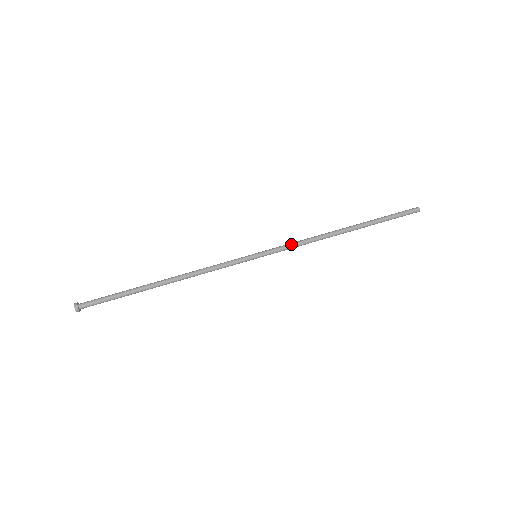
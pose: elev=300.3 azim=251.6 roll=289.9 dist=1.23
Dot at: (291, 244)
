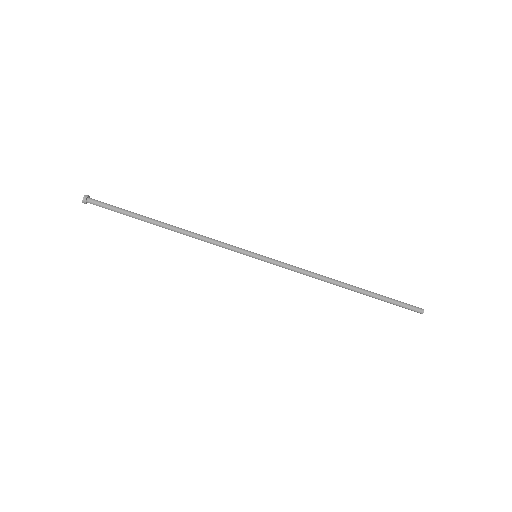
Dot at: (291, 267)
